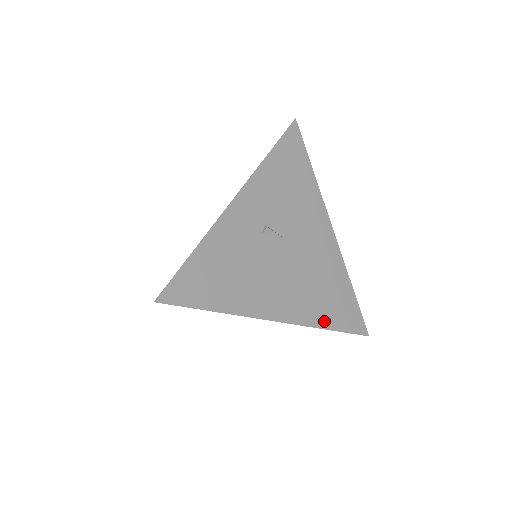
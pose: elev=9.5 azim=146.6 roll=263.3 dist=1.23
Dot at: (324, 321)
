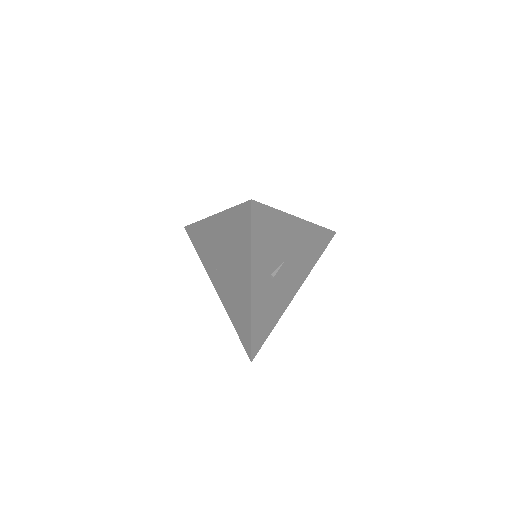
Dot at: (314, 261)
